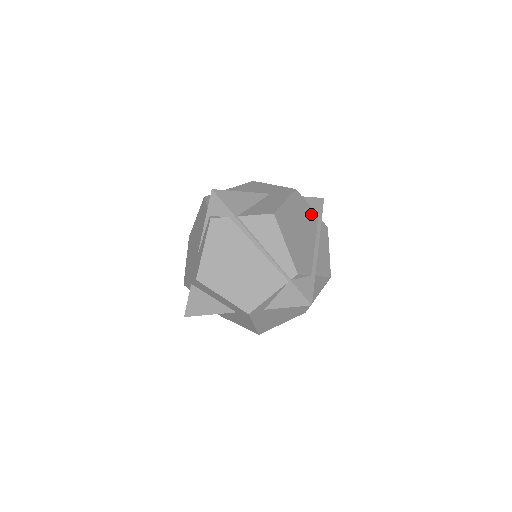
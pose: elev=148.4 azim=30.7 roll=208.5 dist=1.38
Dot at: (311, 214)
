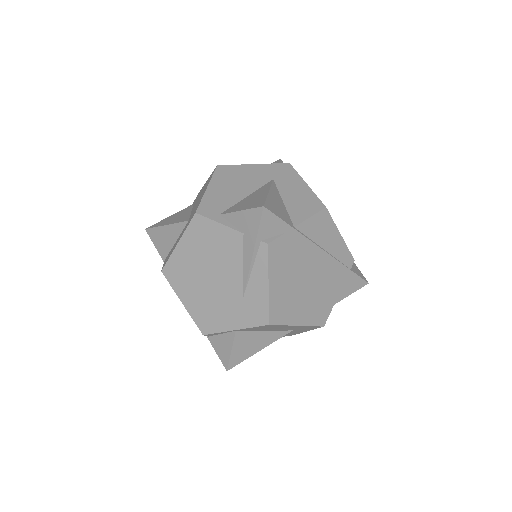
Dot at: occluded
